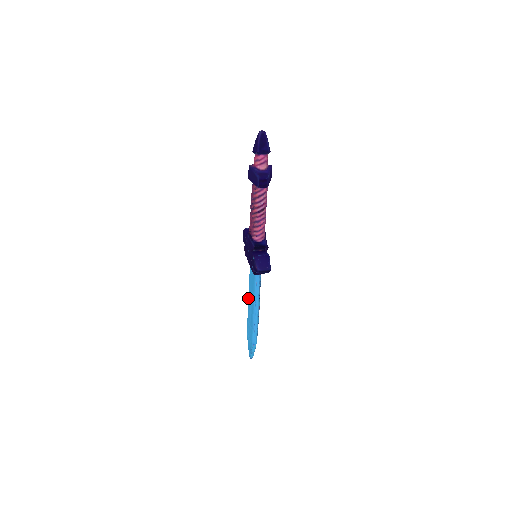
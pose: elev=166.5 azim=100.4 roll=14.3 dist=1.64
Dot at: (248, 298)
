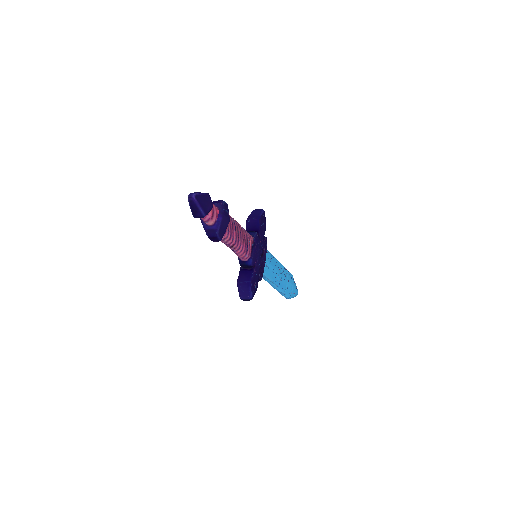
Dot at: occluded
